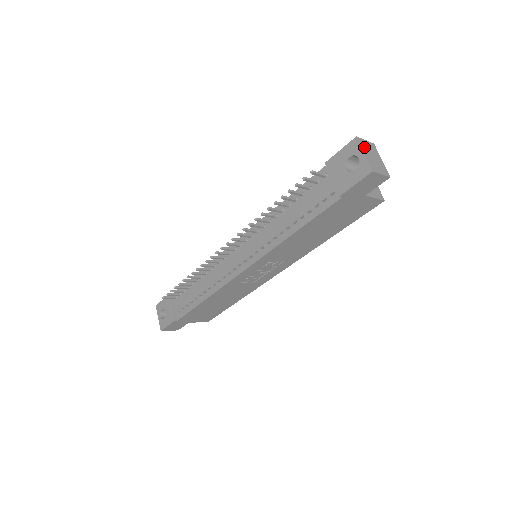
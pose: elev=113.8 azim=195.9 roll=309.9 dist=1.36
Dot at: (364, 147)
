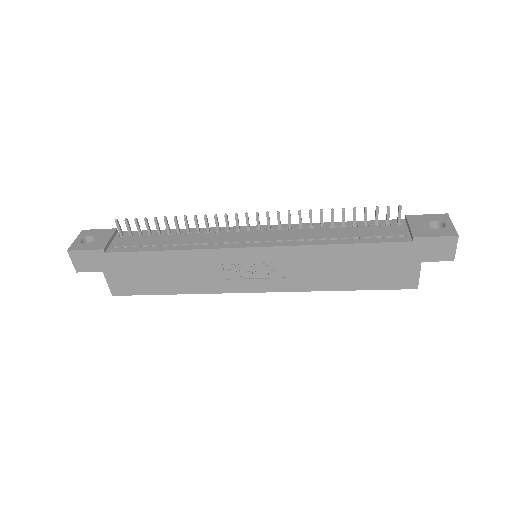
Dot at: occluded
